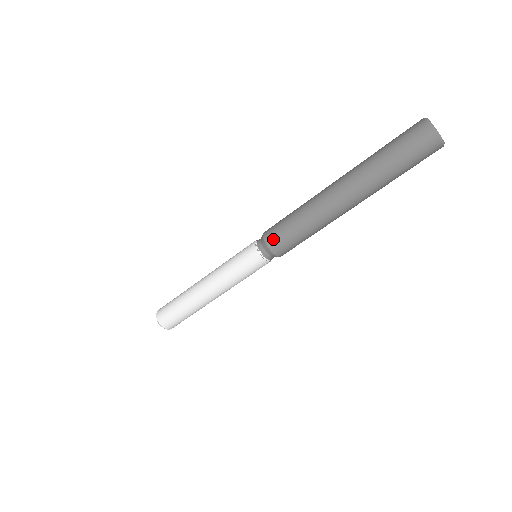
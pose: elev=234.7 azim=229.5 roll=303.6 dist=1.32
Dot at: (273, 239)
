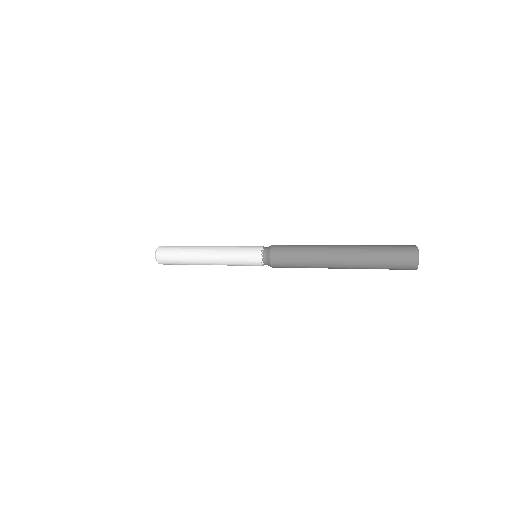
Dot at: (277, 260)
